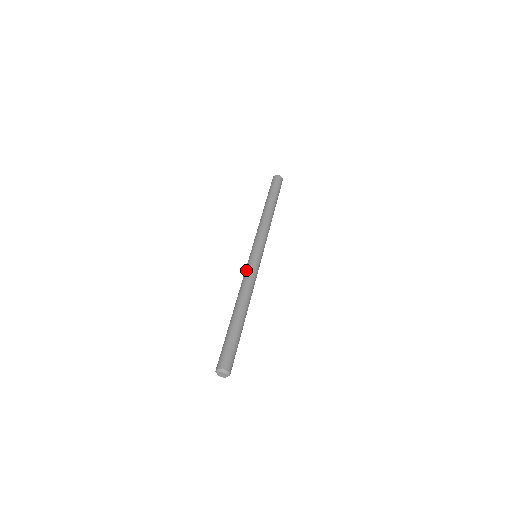
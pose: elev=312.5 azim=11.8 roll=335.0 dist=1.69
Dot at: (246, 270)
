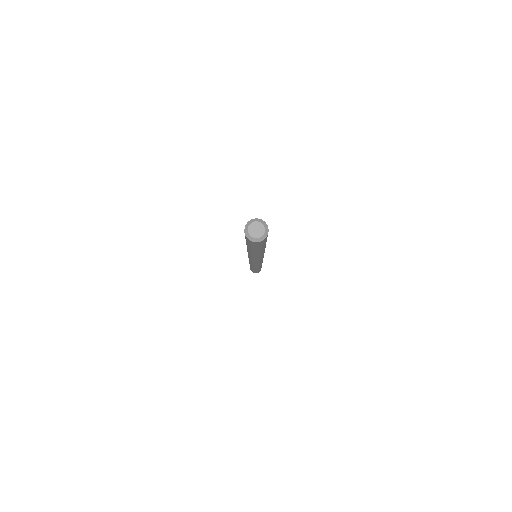
Dot at: occluded
